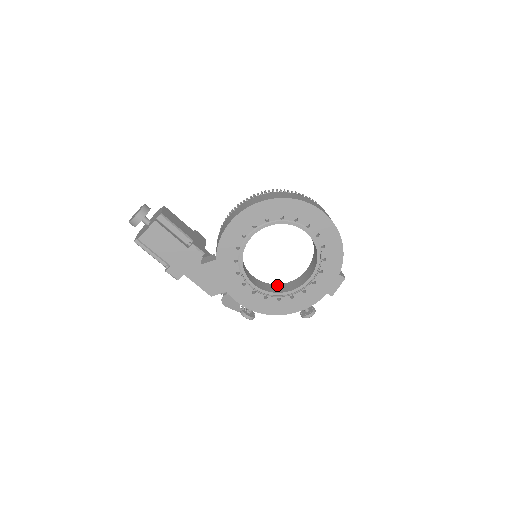
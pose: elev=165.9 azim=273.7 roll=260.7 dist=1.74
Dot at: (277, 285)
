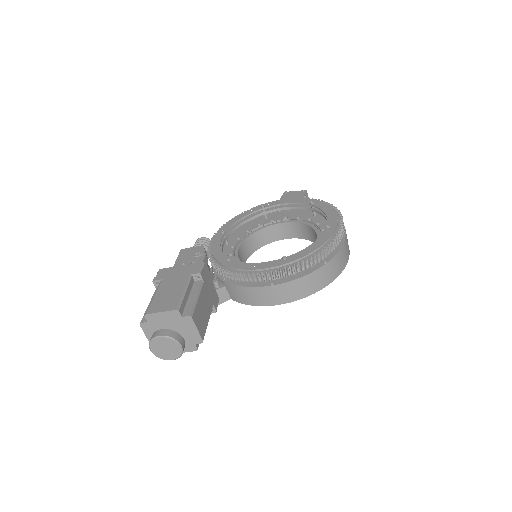
Dot at: (253, 237)
